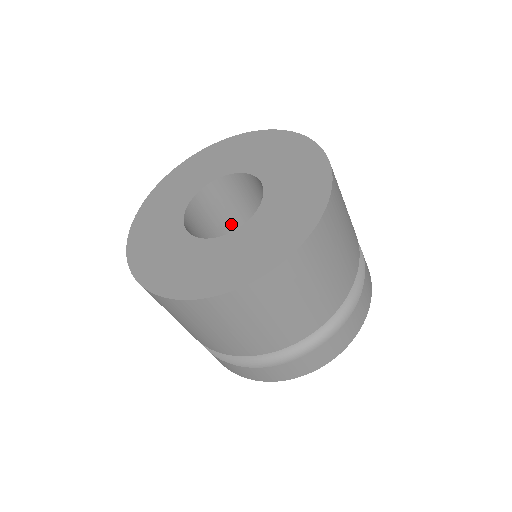
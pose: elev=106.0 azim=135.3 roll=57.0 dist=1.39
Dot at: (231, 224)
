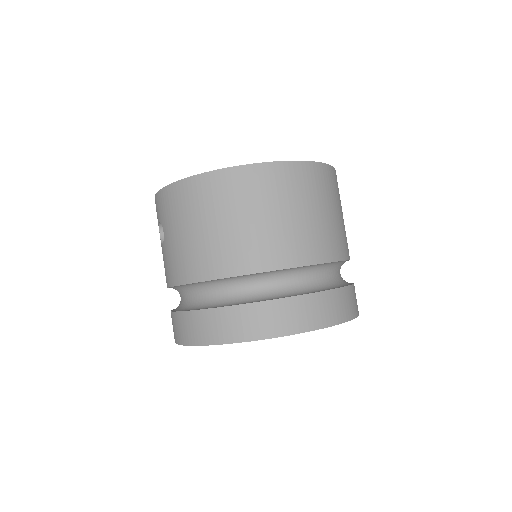
Dot at: occluded
